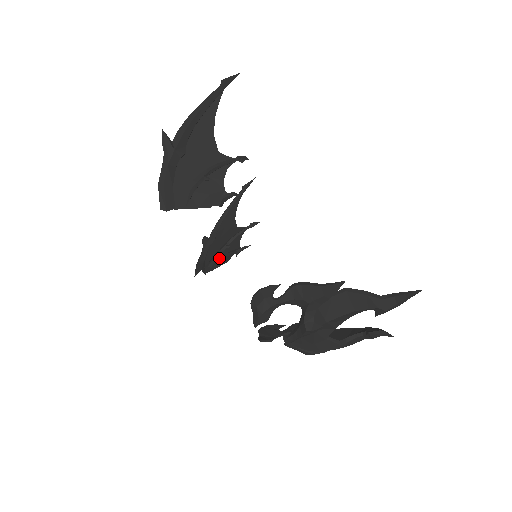
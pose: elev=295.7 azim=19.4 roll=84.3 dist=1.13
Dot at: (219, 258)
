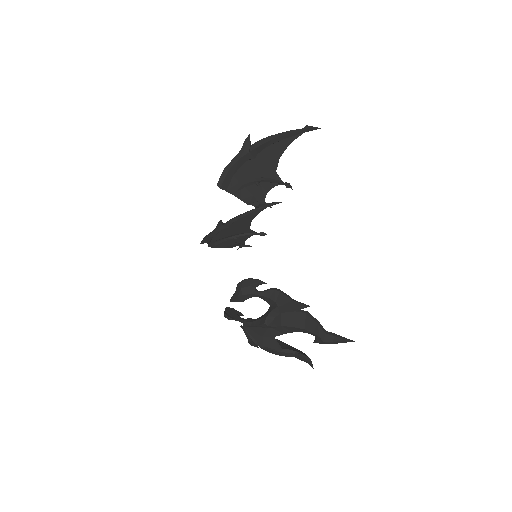
Dot at: (225, 242)
